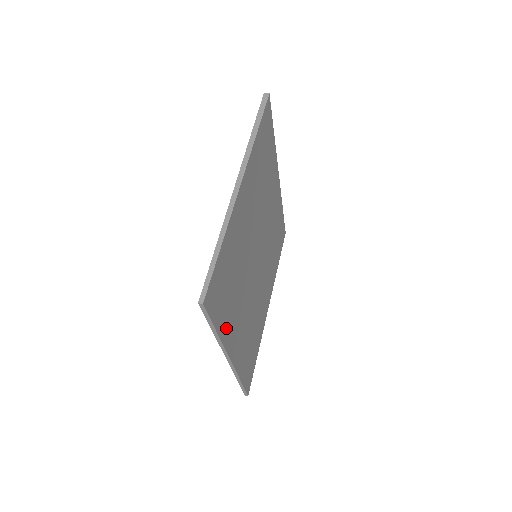
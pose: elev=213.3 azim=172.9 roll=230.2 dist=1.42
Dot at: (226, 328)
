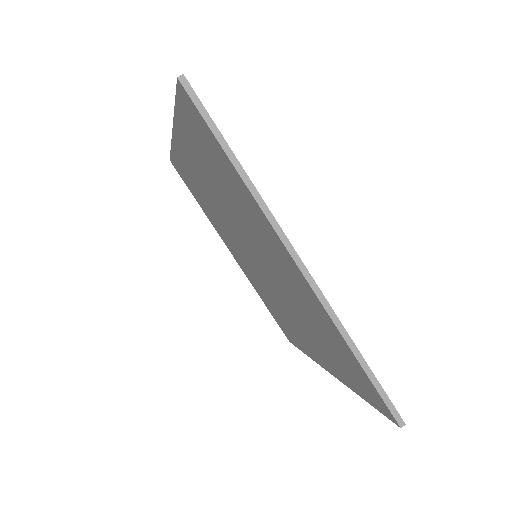
Dot at: occluded
